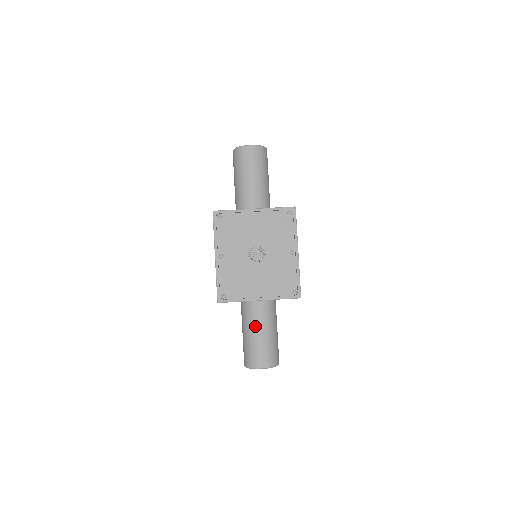
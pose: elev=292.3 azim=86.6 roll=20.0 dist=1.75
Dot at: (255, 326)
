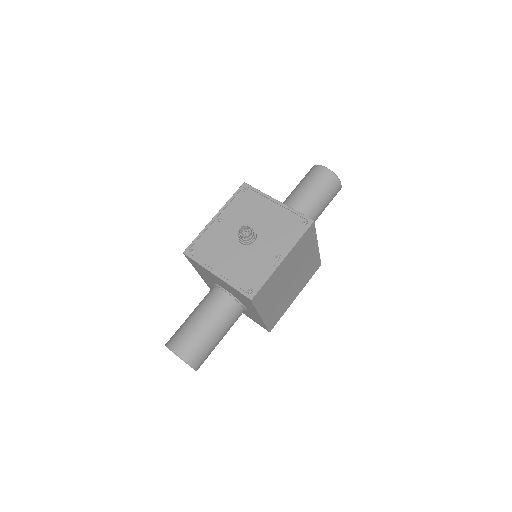
Dot at: (202, 310)
